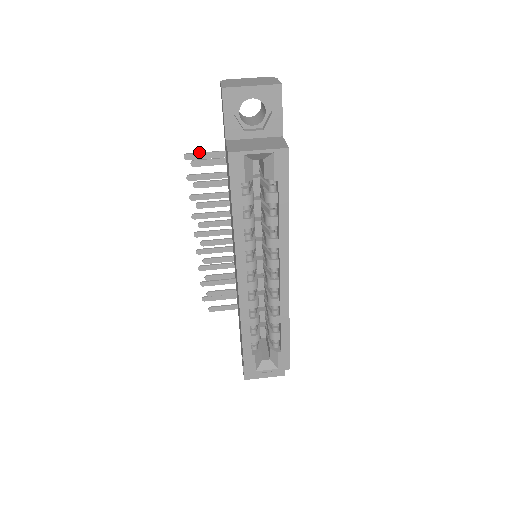
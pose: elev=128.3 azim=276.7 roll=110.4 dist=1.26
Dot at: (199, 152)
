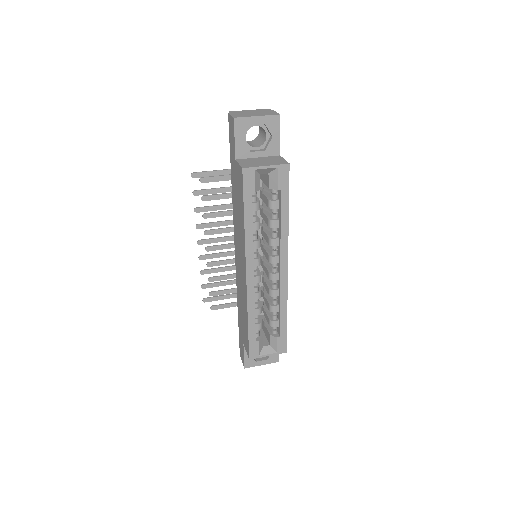
Dot at: (204, 171)
